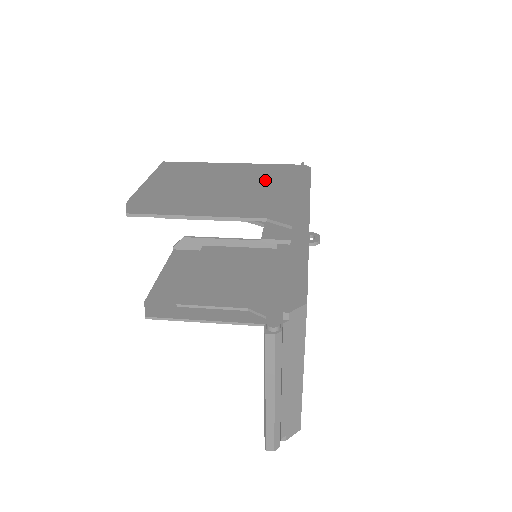
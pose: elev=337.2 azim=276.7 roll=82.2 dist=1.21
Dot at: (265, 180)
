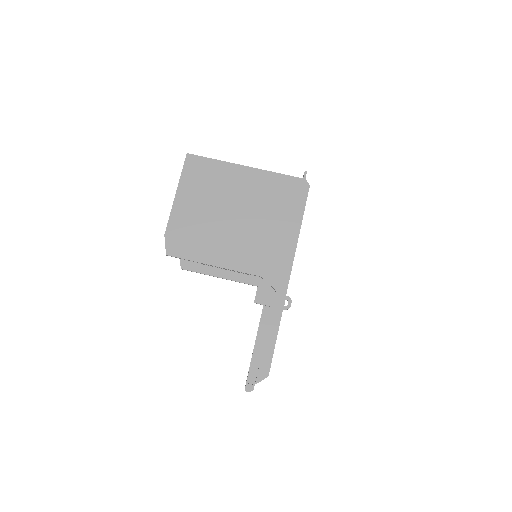
Dot at: (268, 209)
